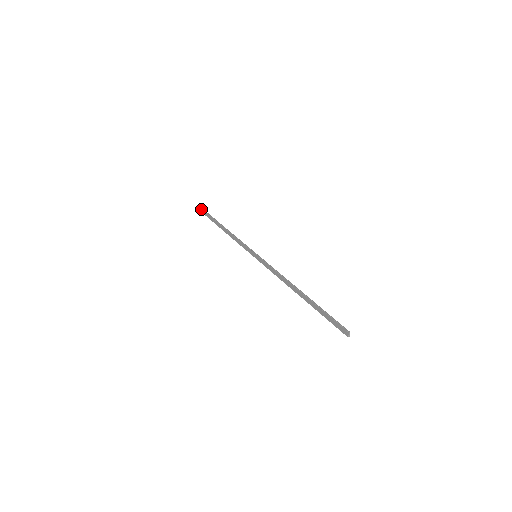
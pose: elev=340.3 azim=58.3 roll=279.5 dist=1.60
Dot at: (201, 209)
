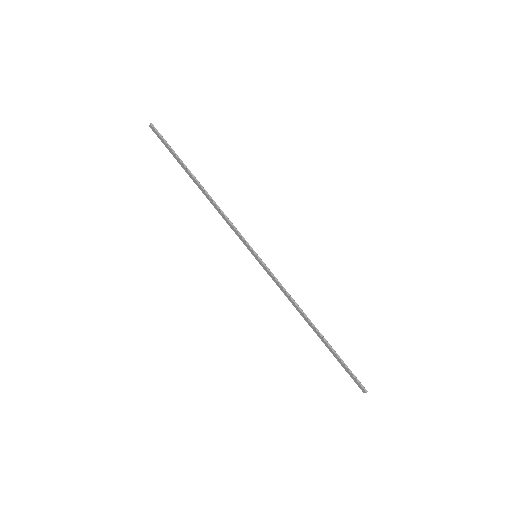
Dot at: (159, 135)
